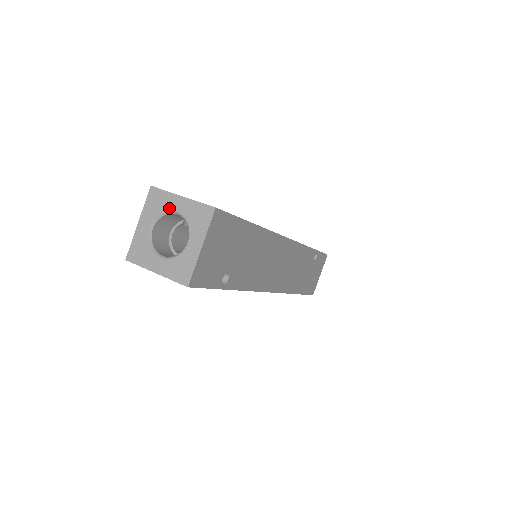
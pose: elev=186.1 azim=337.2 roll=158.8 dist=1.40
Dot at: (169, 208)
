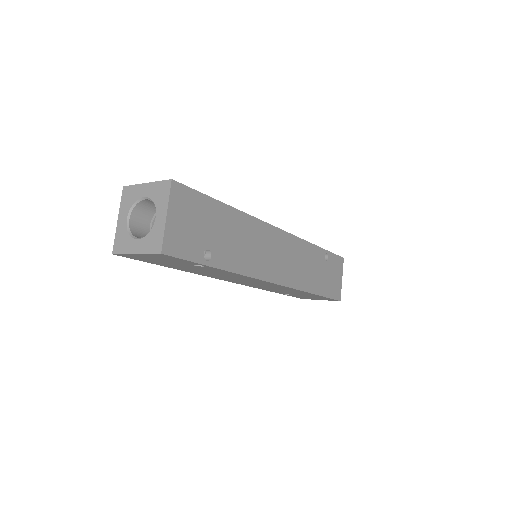
Dot at: (138, 197)
